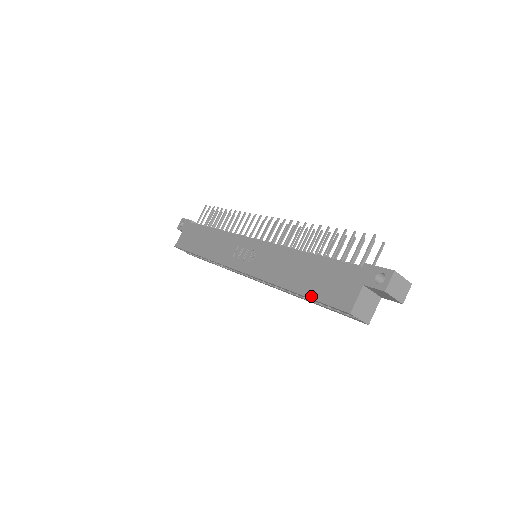
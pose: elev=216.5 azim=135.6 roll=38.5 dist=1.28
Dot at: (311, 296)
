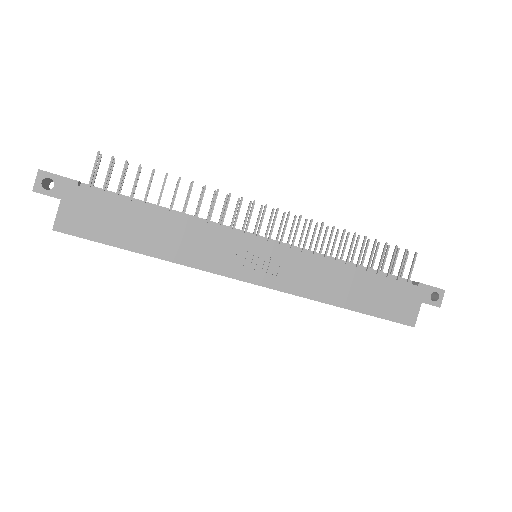
Dot at: (373, 314)
